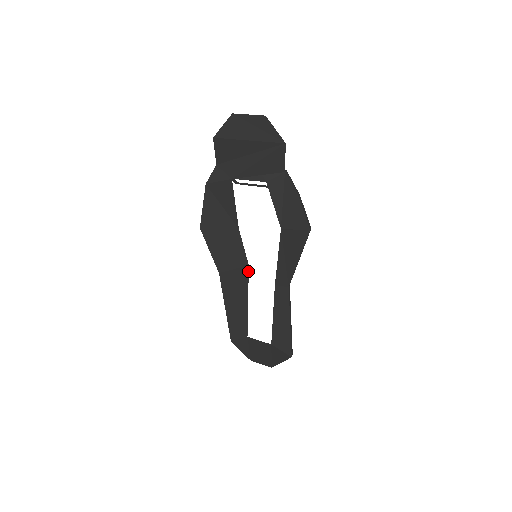
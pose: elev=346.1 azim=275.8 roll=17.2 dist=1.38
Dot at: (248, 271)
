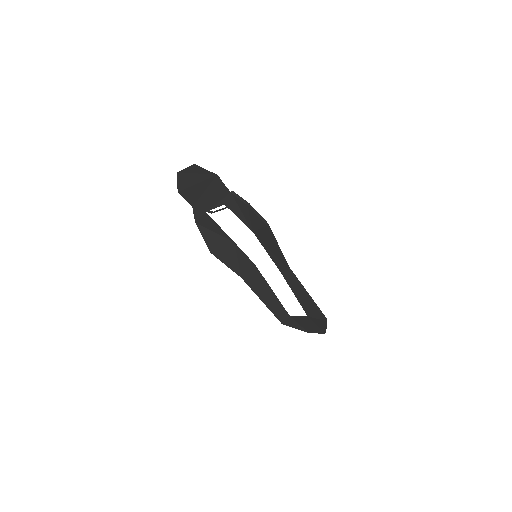
Dot at: (257, 269)
